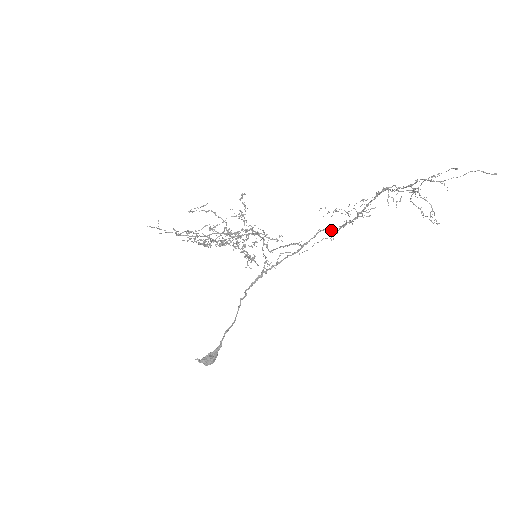
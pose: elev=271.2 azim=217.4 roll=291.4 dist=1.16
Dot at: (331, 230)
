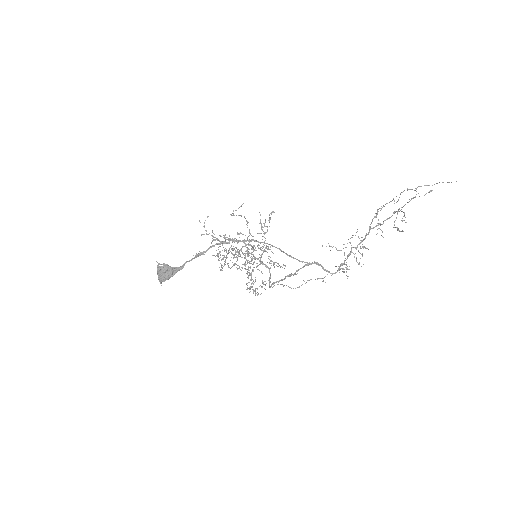
Dot at: (326, 271)
